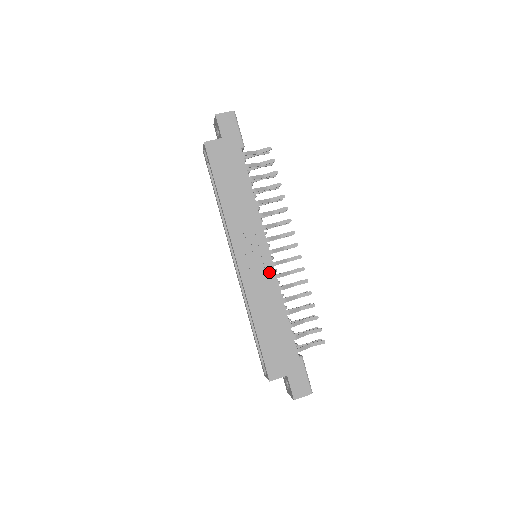
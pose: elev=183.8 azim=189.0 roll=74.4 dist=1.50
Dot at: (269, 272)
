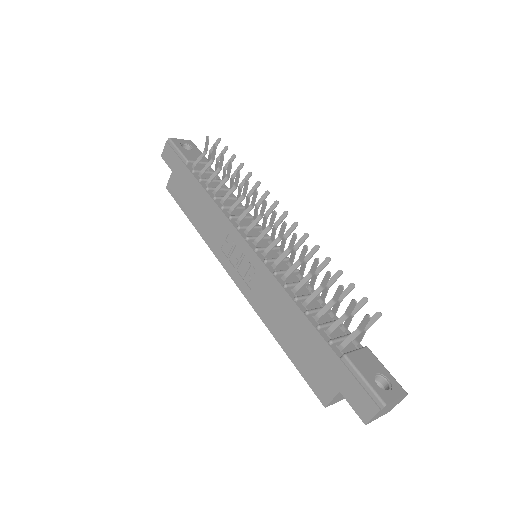
Dot at: (259, 268)
